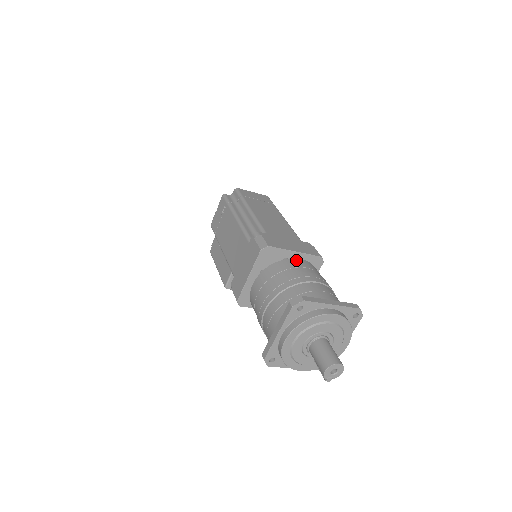
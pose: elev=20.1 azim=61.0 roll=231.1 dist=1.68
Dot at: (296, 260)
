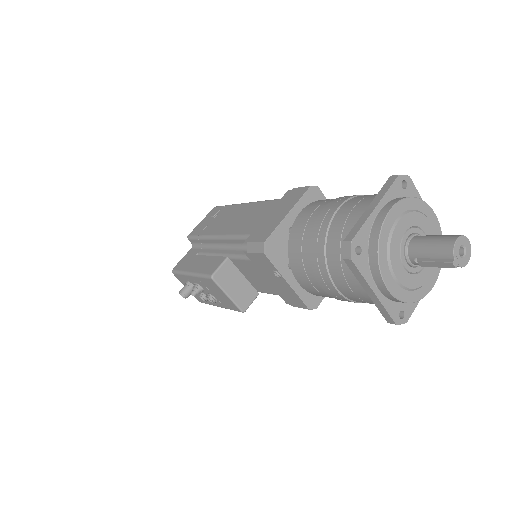
Dot at: occluded
